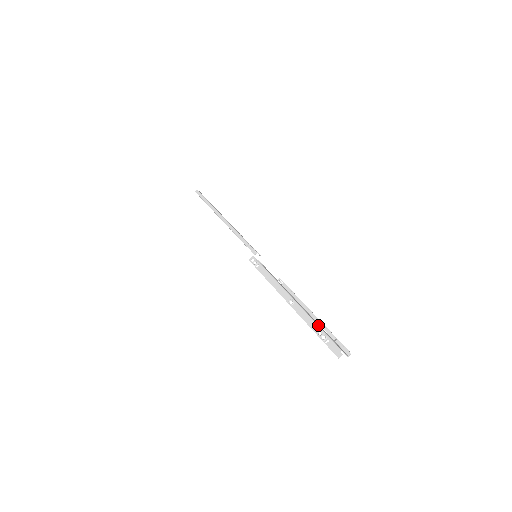
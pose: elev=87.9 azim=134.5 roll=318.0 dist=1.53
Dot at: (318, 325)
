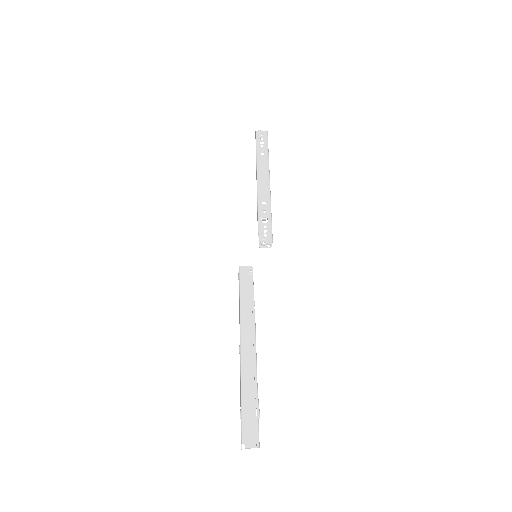
Dot at: (241, 395)
